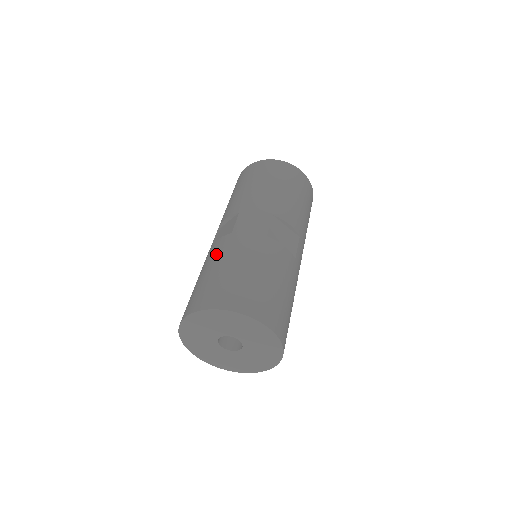
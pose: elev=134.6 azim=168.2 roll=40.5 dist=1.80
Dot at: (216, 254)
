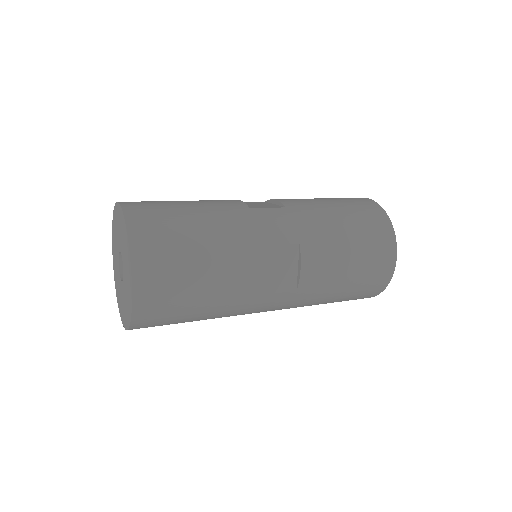
Dot at: (214, 203)
